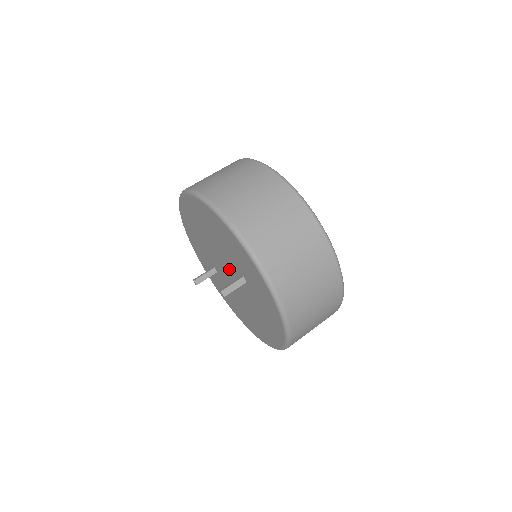
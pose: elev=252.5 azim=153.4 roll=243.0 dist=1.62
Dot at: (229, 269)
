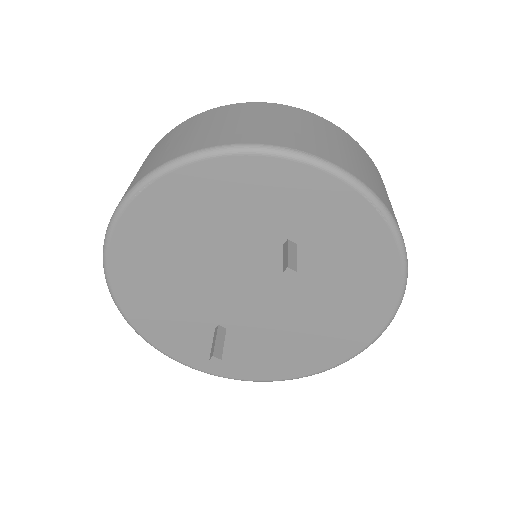
Dot at: (252, 273)
